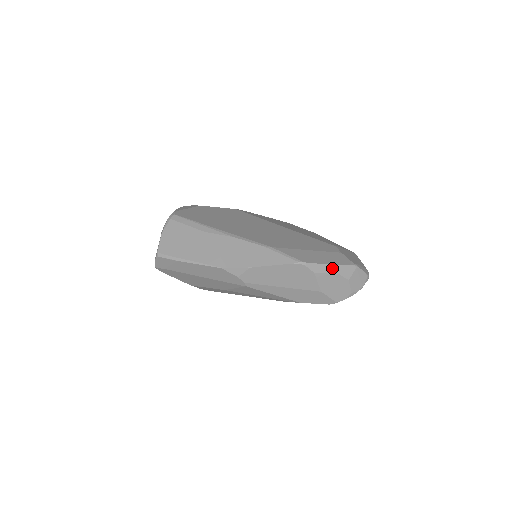
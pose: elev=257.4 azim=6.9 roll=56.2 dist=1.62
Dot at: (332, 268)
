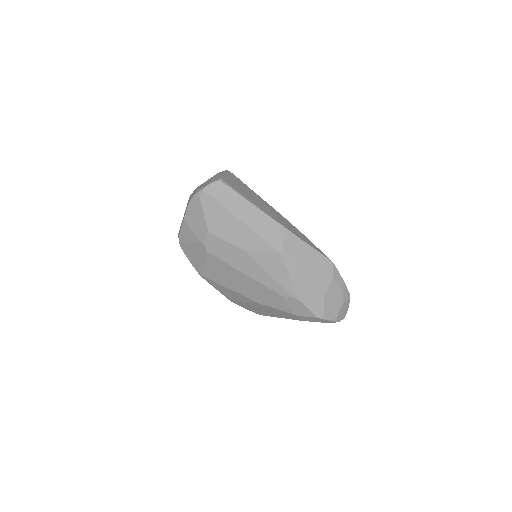
Dot at: (342, 284)
